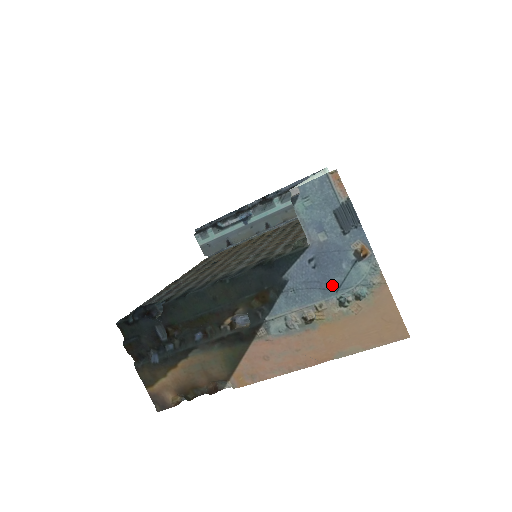
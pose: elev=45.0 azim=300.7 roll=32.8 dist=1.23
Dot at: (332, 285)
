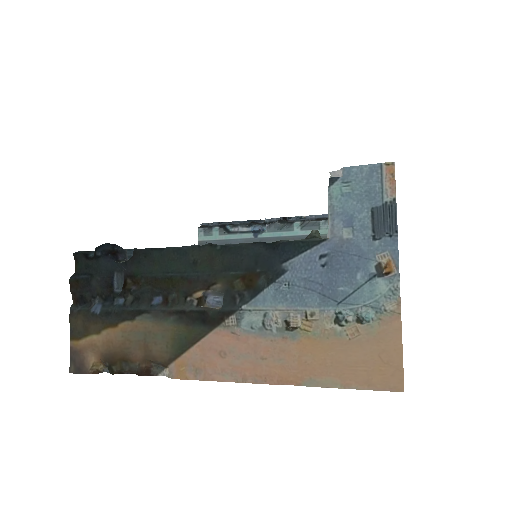
Dot at: (336, 294)
